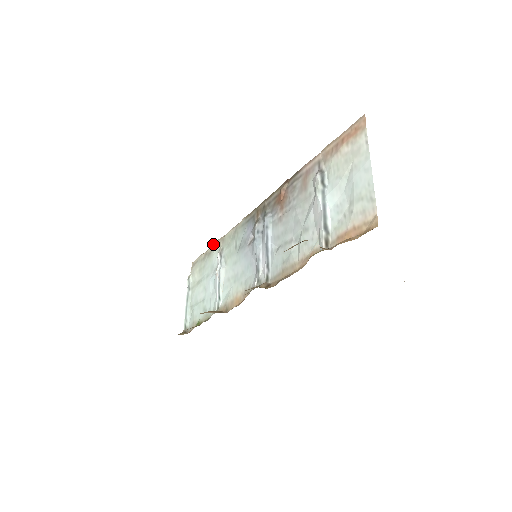
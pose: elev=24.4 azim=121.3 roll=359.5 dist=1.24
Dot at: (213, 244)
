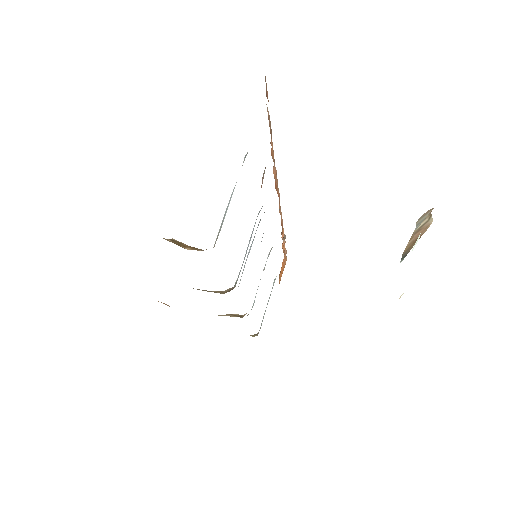
Dot at: occluded
